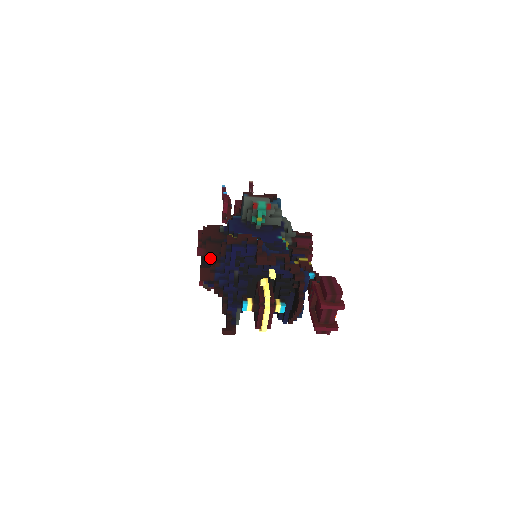
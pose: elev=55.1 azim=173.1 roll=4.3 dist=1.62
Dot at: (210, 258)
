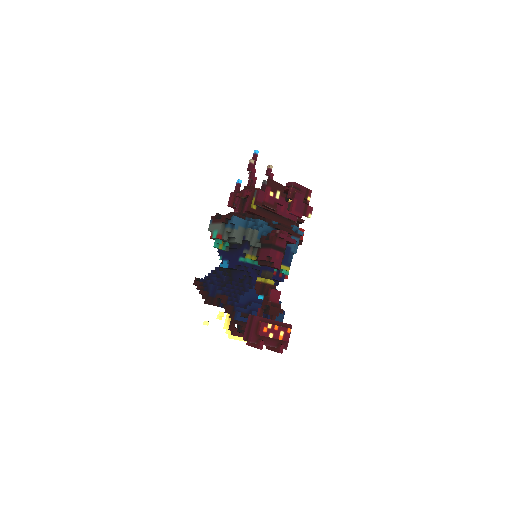
Dot at: occluded
